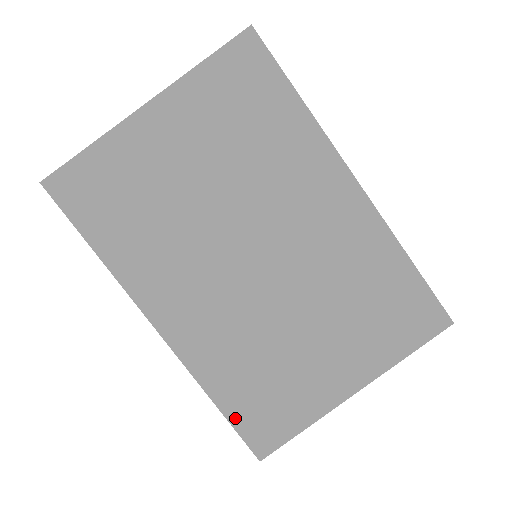
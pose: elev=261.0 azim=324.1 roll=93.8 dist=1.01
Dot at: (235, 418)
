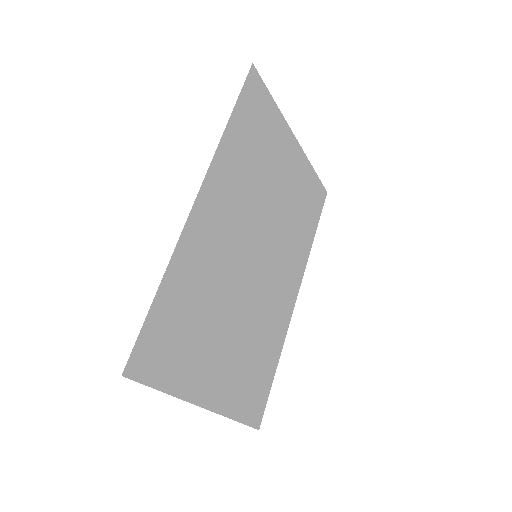
Dot at: (153, 317)
